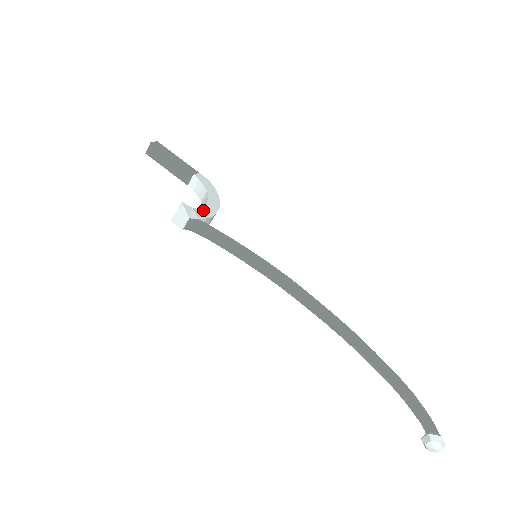
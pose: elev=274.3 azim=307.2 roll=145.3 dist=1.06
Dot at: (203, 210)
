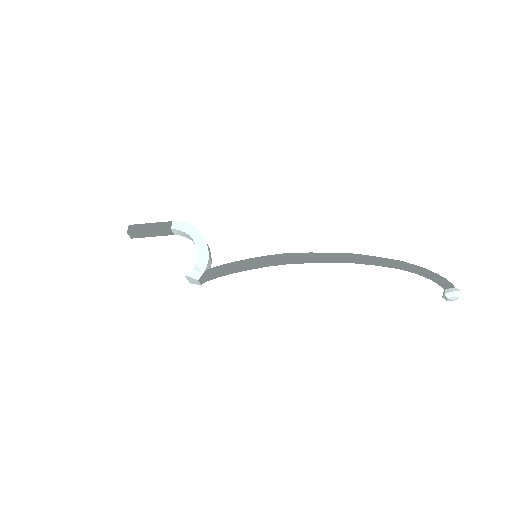
Dot at: (200, 260)
